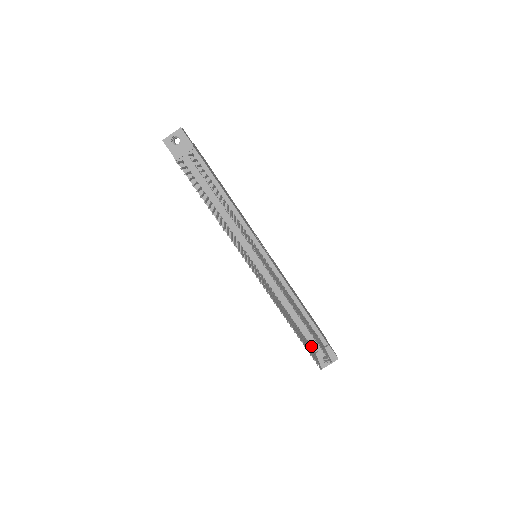
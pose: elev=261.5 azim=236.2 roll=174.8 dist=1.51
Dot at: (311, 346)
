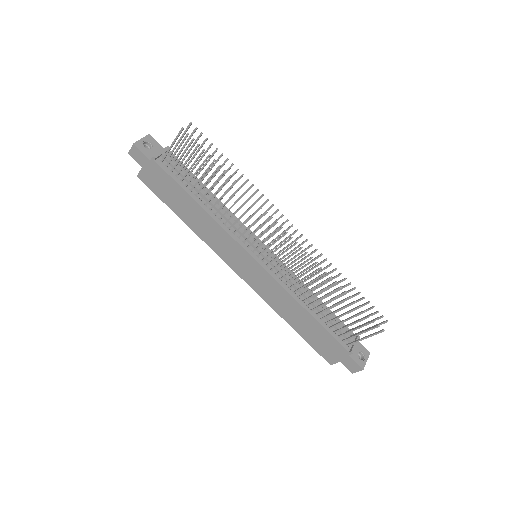
Dot at: (344, 342)
